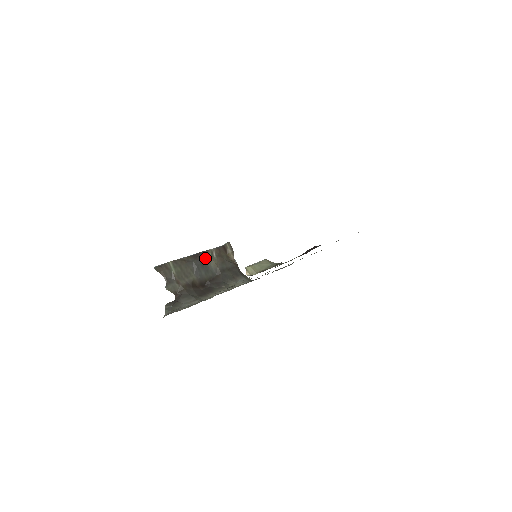
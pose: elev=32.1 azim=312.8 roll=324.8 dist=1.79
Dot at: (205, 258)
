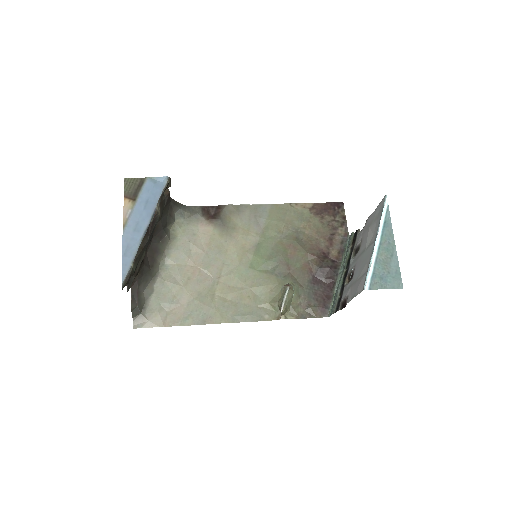
Dot at: occluded
